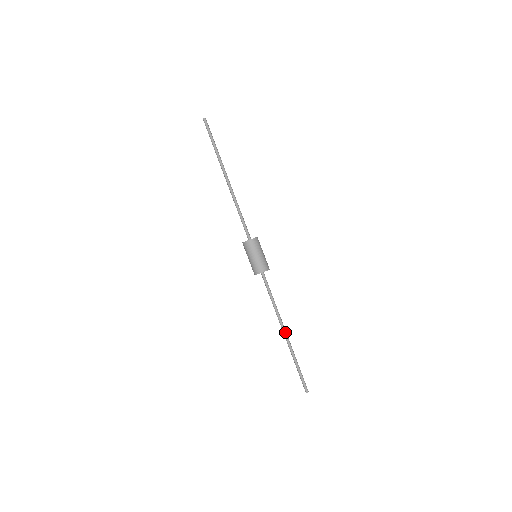
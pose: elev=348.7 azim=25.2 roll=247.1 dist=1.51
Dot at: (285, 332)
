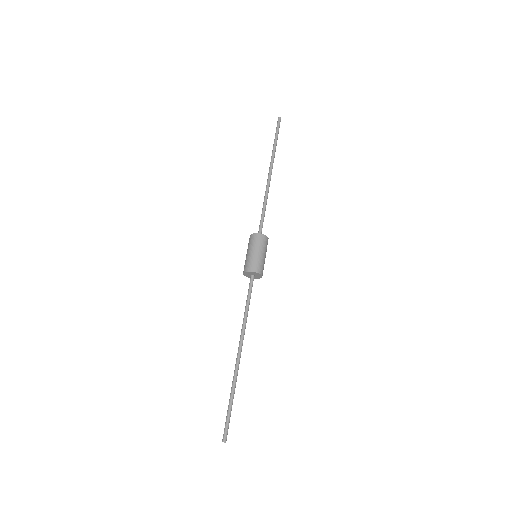
Dot at: (239, 352)
